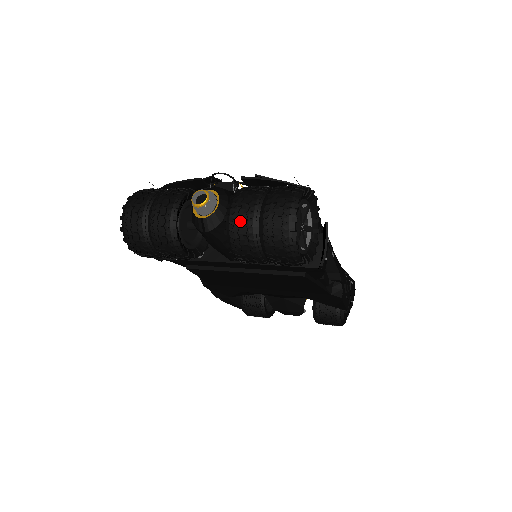
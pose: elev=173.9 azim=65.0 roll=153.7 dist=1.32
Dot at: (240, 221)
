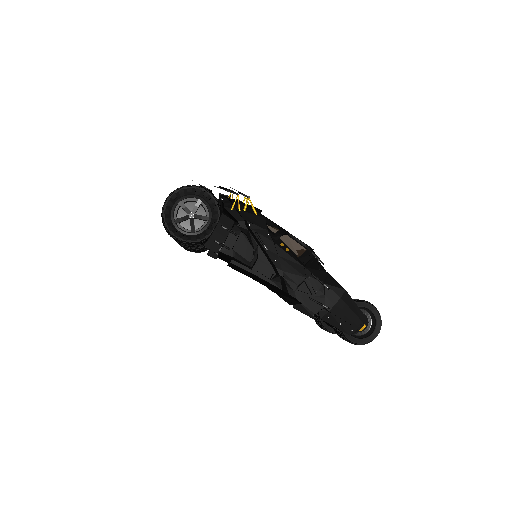
Dot at: occluded
